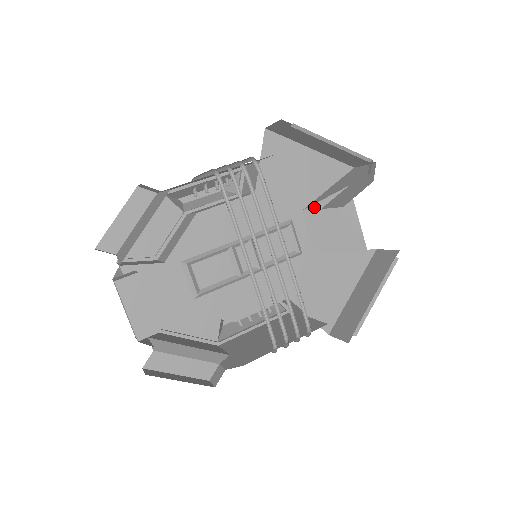
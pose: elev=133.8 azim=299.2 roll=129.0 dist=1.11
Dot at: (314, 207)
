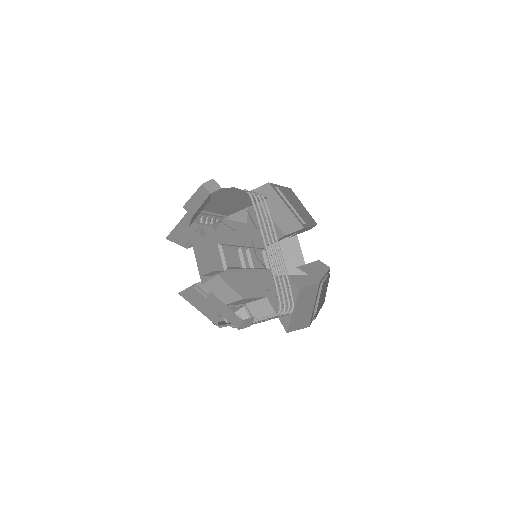
Dot at: (275, 244)
